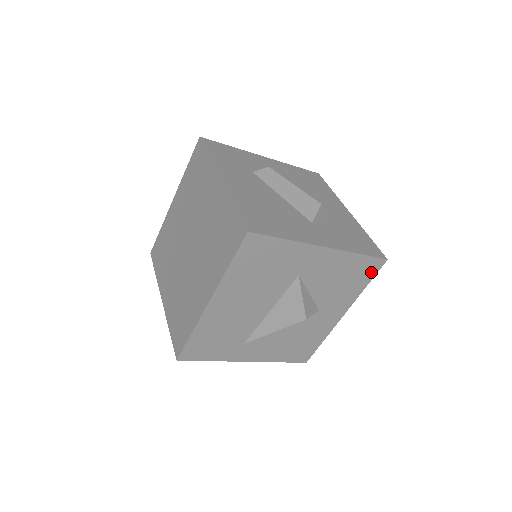
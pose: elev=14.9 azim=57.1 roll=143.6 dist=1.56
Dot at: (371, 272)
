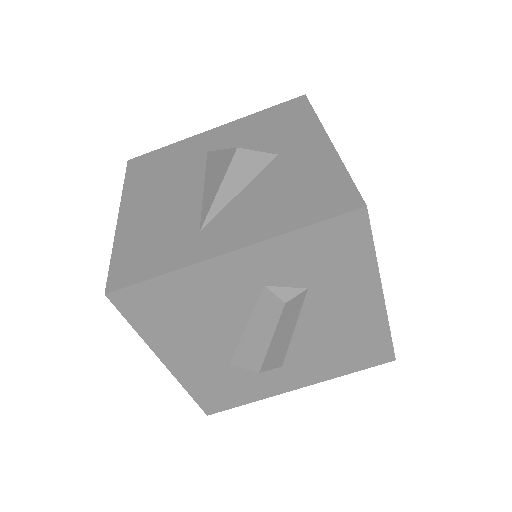
Dot at: (301, 107)
